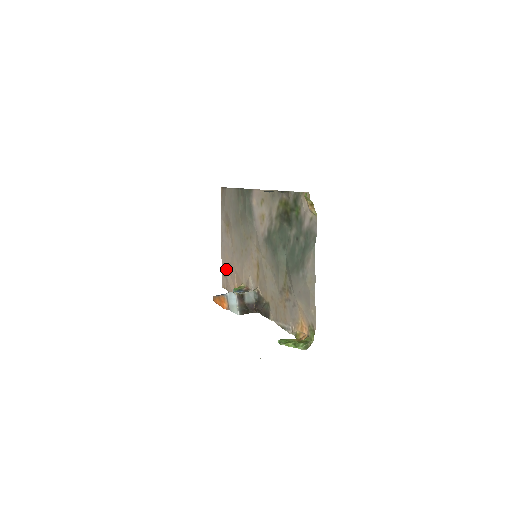
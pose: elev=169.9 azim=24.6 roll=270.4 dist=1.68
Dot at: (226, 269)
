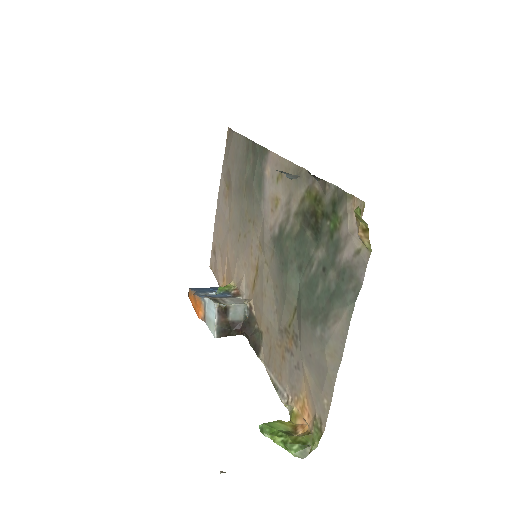
Dot at: (217, 246)
